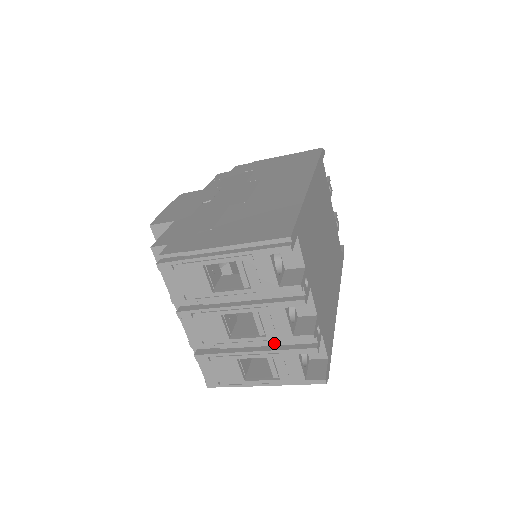
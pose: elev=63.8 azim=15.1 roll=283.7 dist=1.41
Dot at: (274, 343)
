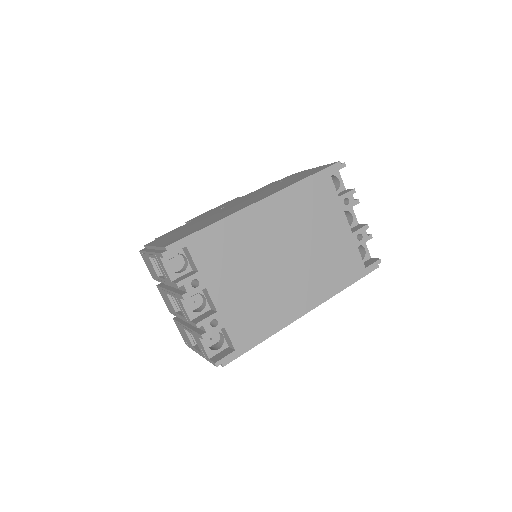
Dot at: occluded
